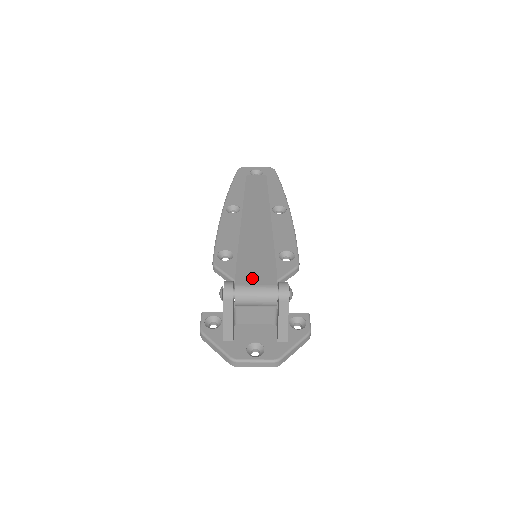
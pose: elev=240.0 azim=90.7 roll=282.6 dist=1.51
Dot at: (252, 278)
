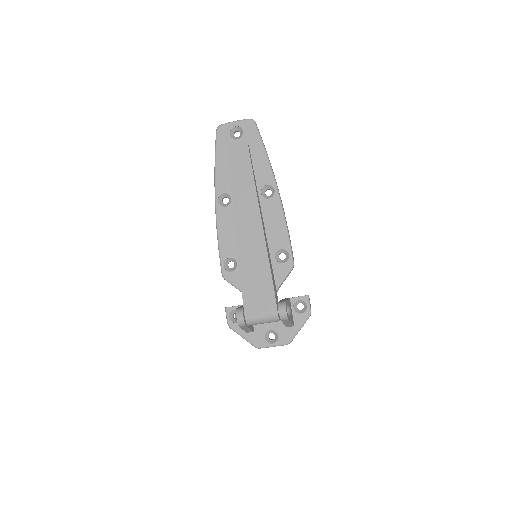
Dot at: (257, 307)
